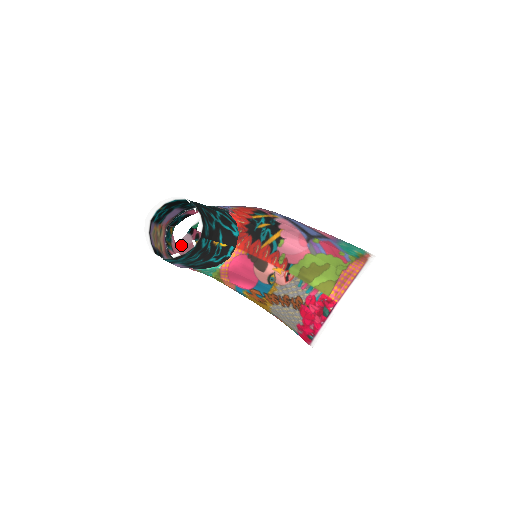
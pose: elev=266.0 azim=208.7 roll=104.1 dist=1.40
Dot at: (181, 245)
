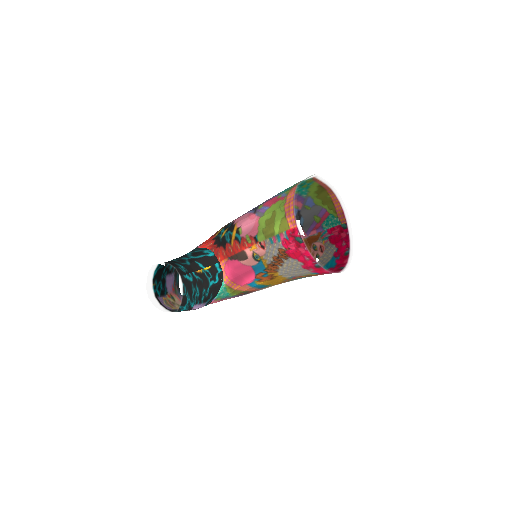
Dot at: occluded
